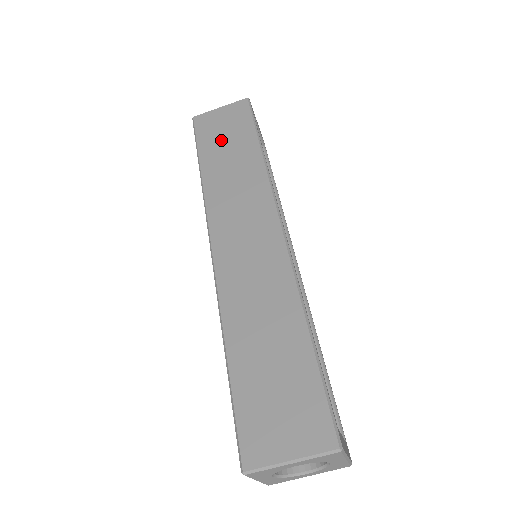
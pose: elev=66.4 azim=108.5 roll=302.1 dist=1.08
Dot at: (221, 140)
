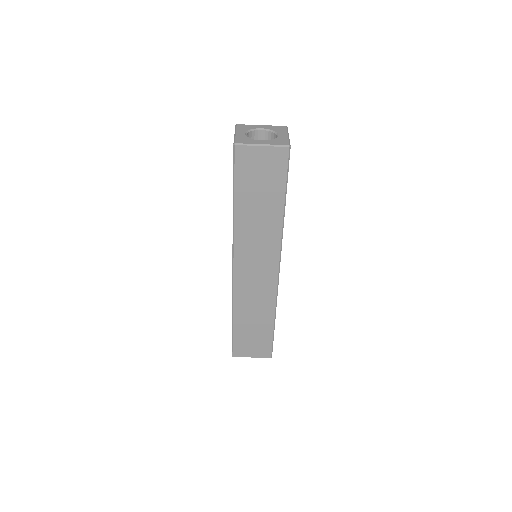
Dot at: (256, 187)
